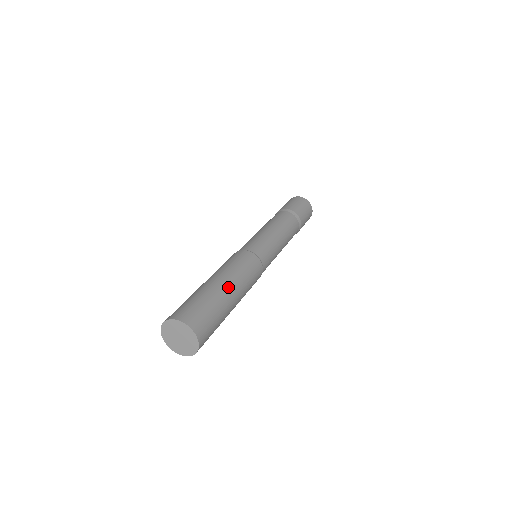
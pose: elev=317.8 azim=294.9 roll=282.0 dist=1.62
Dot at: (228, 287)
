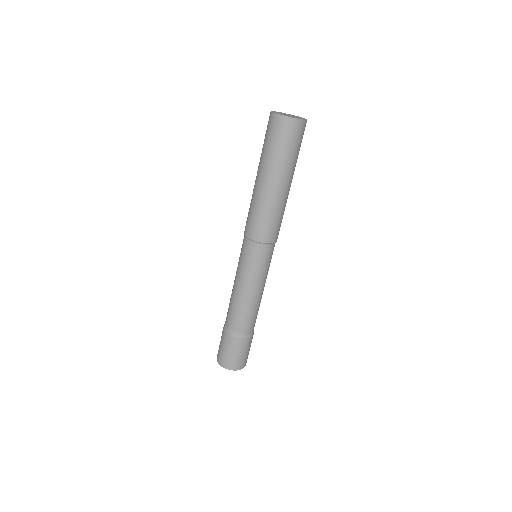
Dot at: occluded
